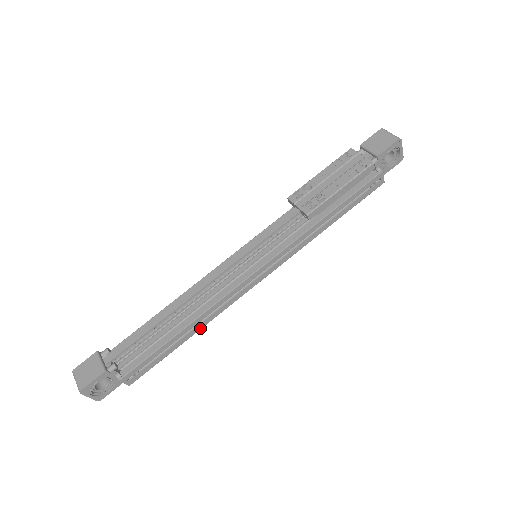
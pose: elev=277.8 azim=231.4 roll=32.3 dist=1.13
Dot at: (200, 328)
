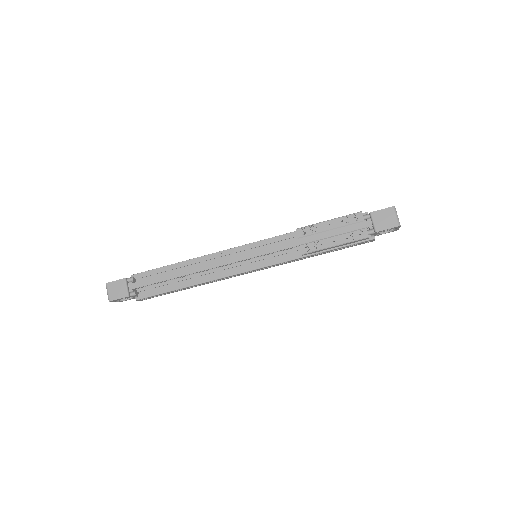
Dot at: (200, 285)
